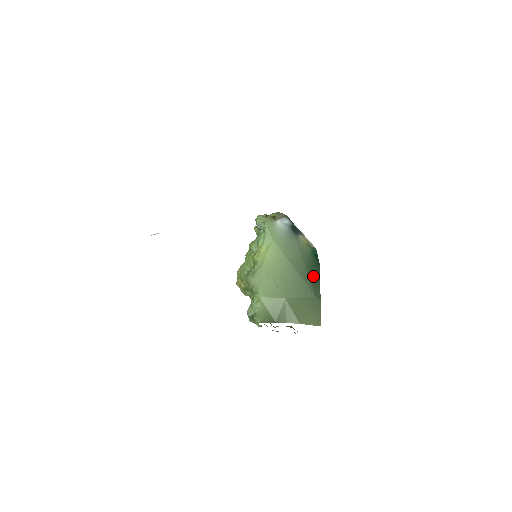
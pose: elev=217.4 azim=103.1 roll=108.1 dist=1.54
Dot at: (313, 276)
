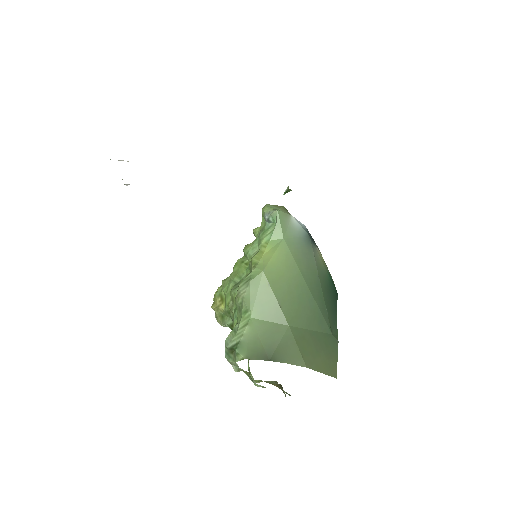
Dot at: (330, 305)
